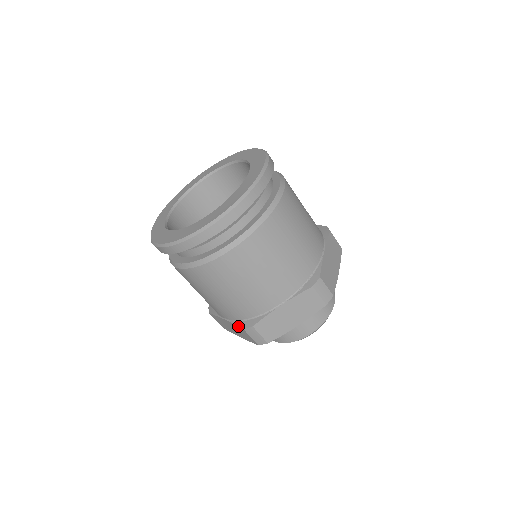
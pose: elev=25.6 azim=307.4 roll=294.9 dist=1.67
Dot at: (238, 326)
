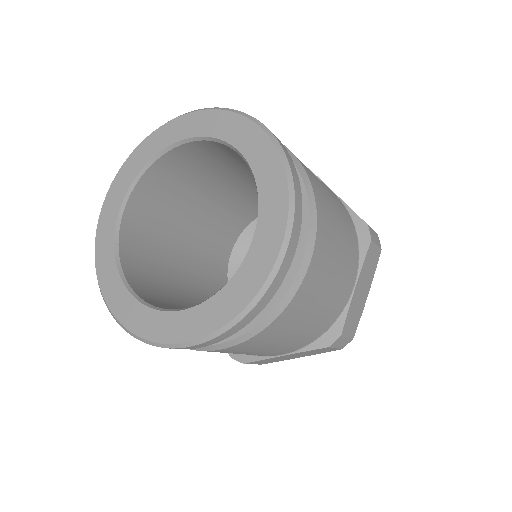
Dot at: occluded
